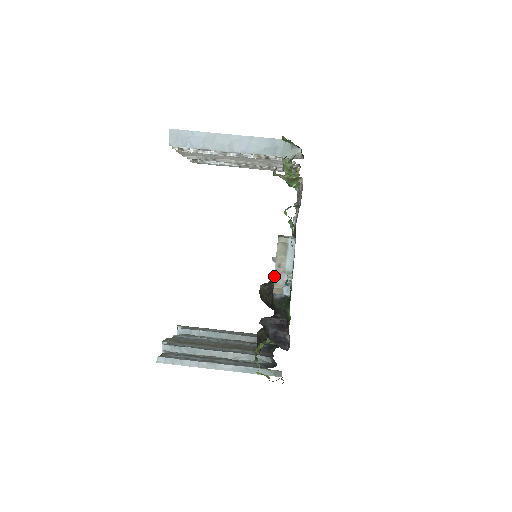
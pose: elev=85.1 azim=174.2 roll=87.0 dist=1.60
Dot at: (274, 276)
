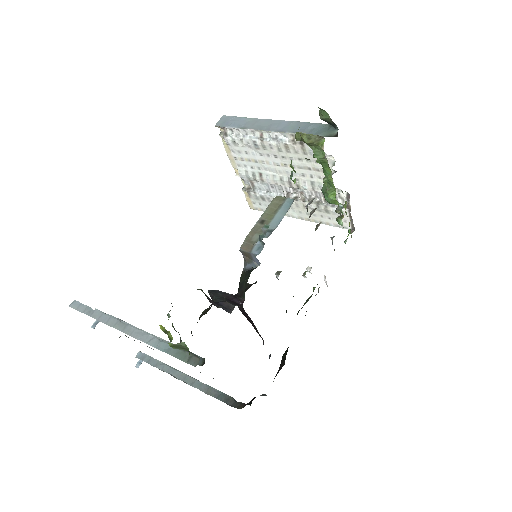
Dot at: (250, 231)
